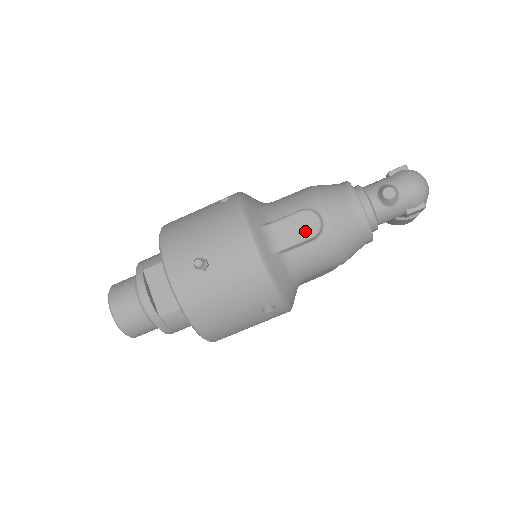
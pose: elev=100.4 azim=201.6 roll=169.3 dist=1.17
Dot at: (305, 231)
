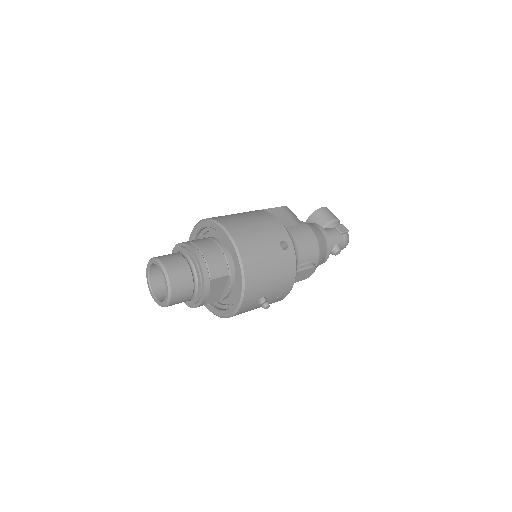
Dot at: (306, 277)
